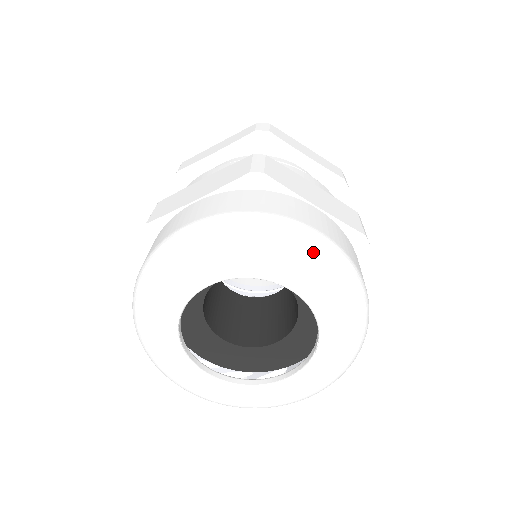
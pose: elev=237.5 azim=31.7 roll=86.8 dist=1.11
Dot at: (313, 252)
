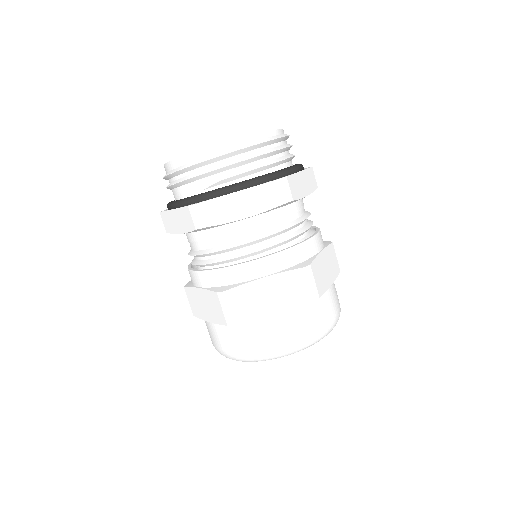
Dot at: occluded
